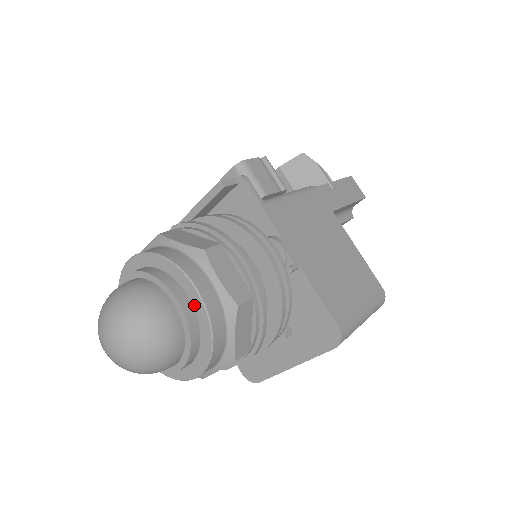
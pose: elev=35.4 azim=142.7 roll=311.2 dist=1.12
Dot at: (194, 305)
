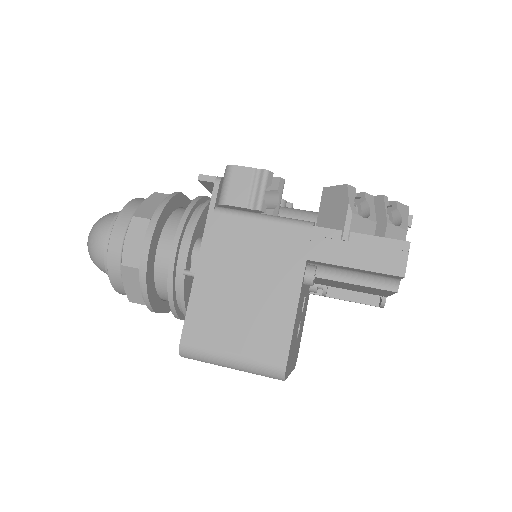
Dot at: occluded
